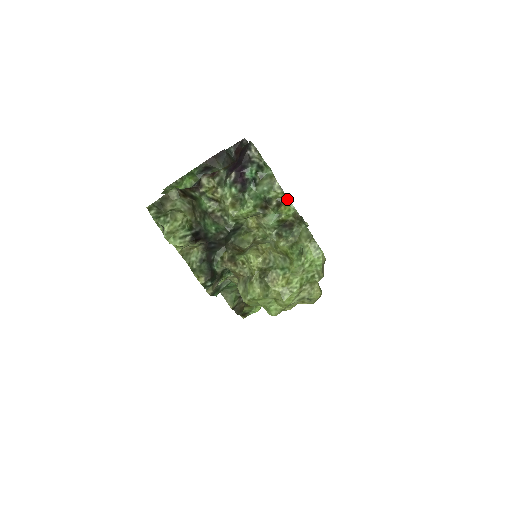
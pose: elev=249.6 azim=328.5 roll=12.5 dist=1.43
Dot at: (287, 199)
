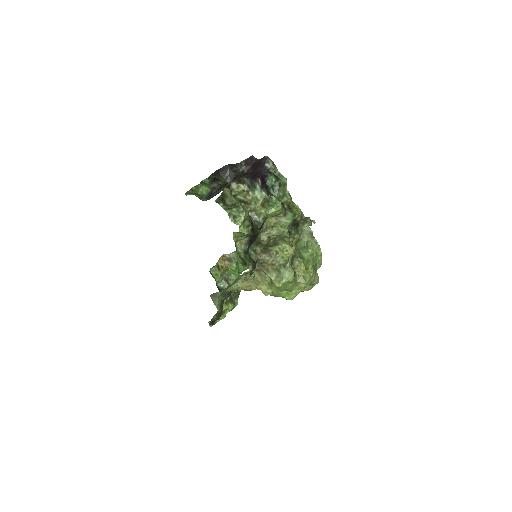
Dot at: (294, 204)
